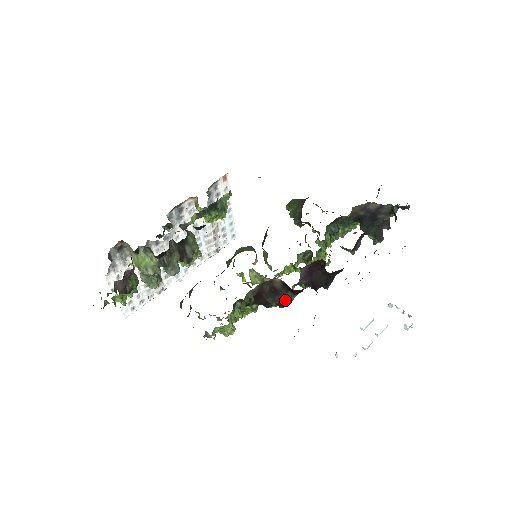
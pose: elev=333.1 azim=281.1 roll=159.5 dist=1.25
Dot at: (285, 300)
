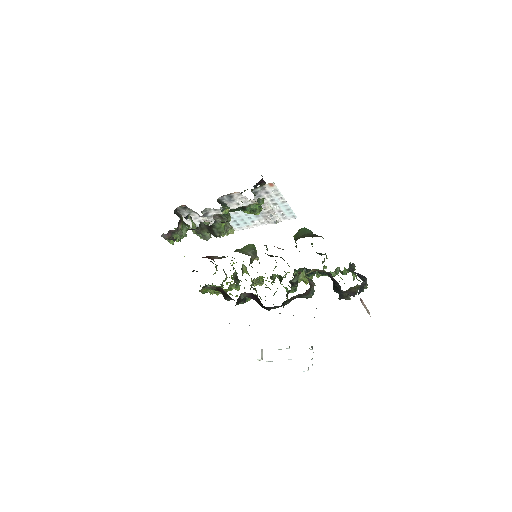
Dot at: occluded
